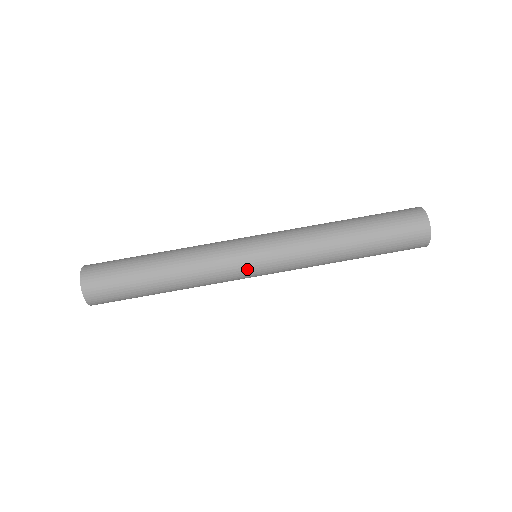
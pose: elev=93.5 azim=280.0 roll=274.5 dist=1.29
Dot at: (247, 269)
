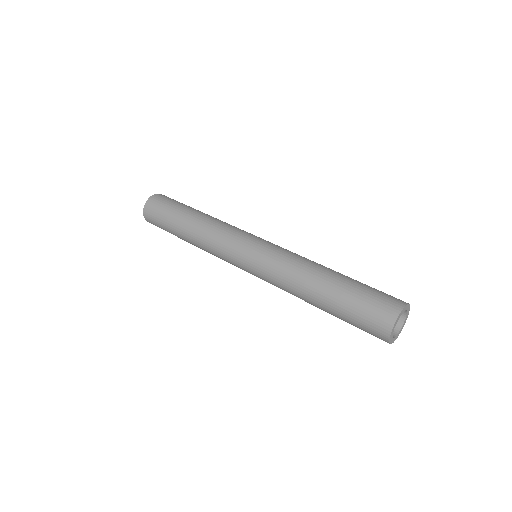
Dot at: (237, 259)
